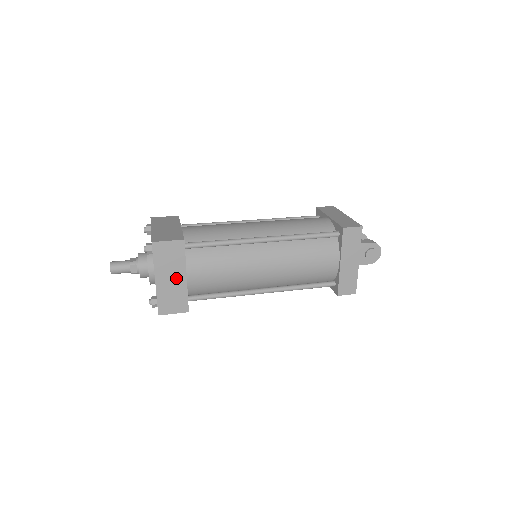
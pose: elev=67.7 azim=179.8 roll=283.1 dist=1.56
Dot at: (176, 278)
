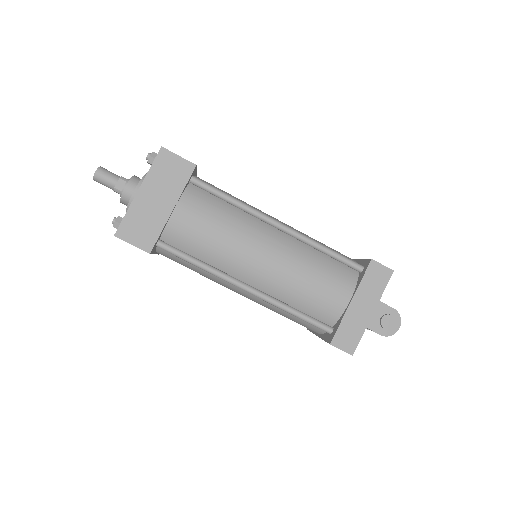
Dot at: (161, 203)
